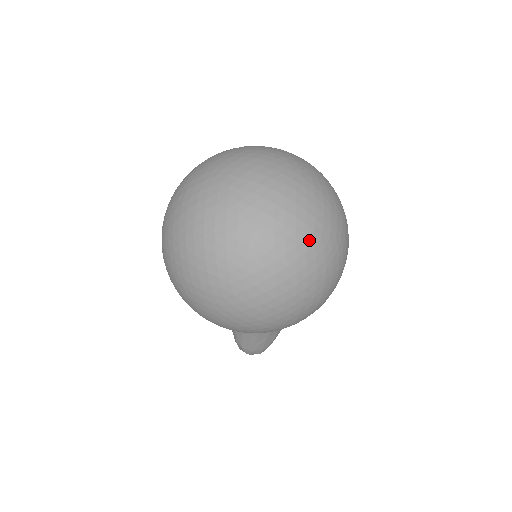
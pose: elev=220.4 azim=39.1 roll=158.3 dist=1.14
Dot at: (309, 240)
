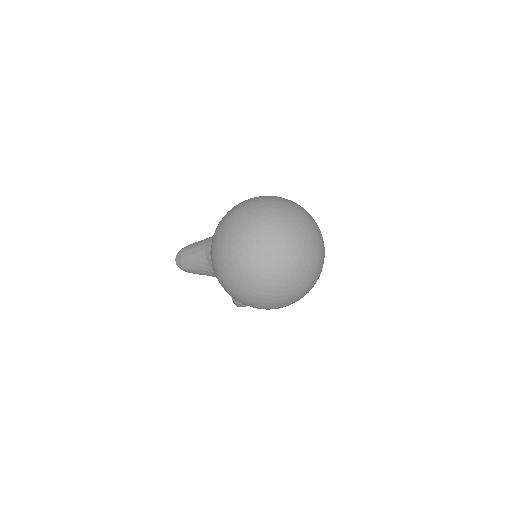
Dot at: (320, 252)
